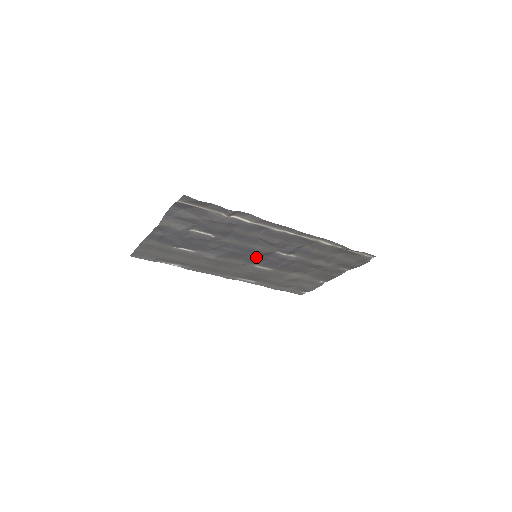
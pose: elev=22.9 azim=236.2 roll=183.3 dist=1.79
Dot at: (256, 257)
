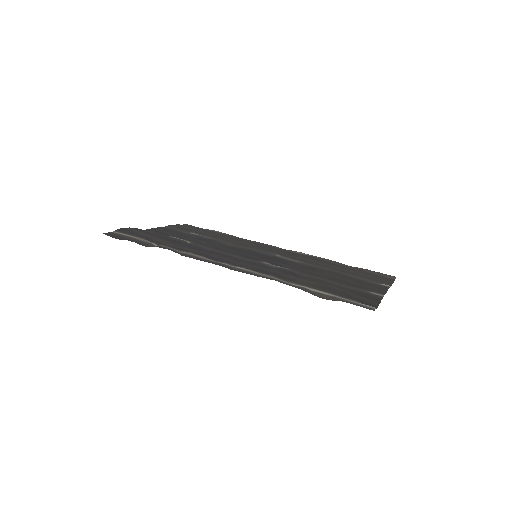
Dot at: (259, 256)
